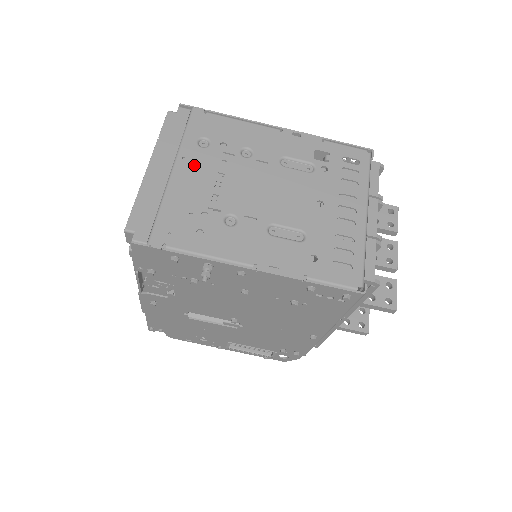
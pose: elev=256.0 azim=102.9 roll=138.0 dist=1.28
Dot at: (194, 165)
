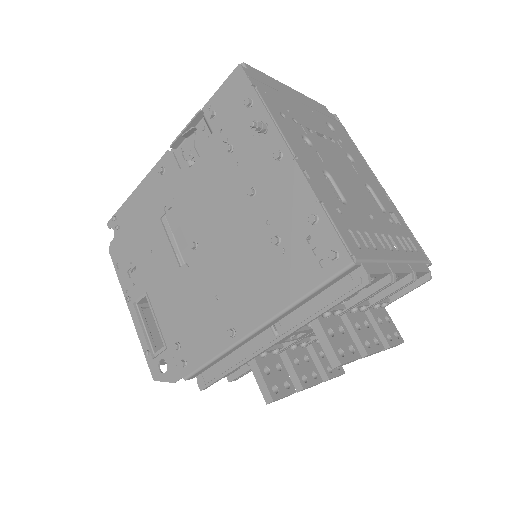
Dot at: (315, 118)
